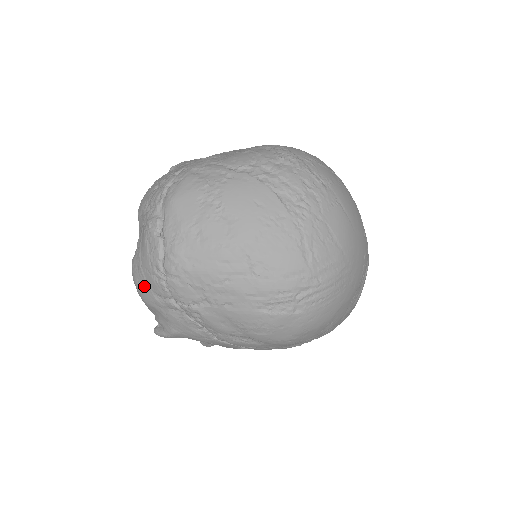
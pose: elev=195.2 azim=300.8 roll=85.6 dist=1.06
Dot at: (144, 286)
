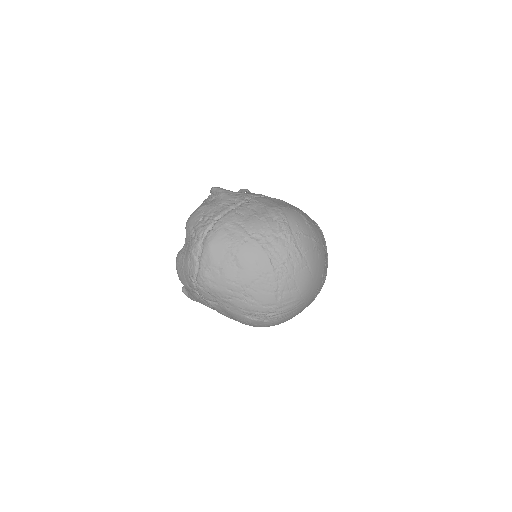
Dot at: (182, 277)
